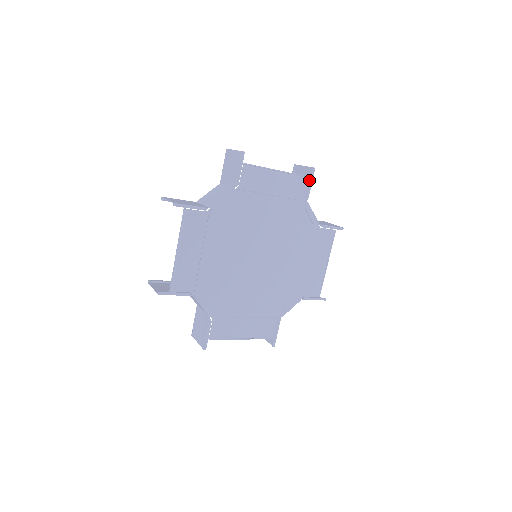
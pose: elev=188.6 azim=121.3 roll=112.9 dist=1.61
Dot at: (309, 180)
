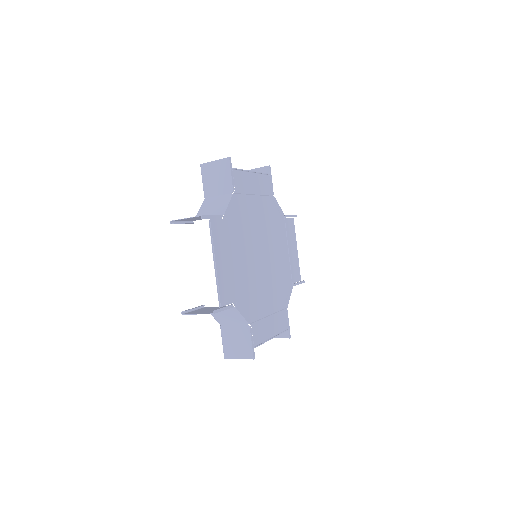
Dot at: (270, 177)
